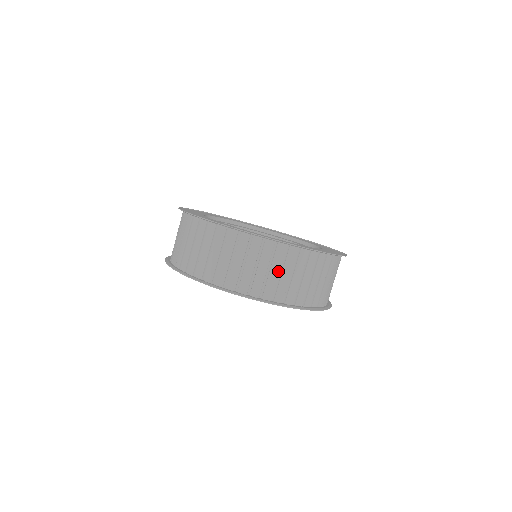
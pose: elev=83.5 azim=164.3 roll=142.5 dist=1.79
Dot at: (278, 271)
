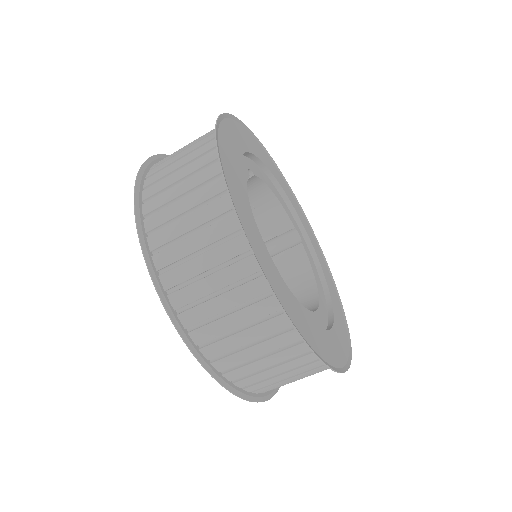
Dot at: (289, 376)
